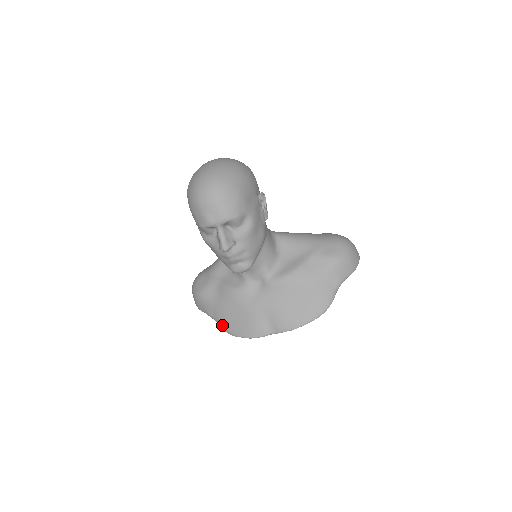
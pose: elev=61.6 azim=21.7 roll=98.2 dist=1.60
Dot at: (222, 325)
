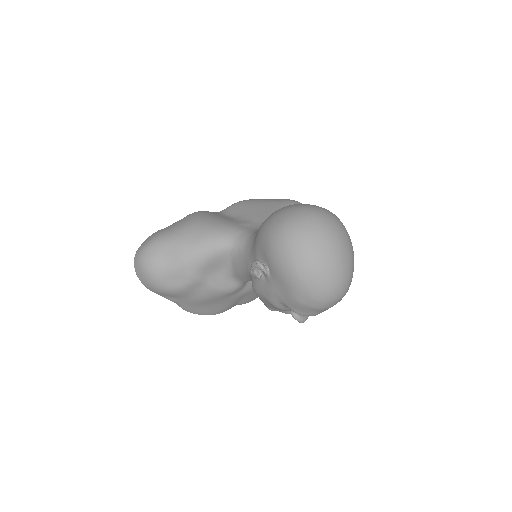
Dot at: (188, 309)
